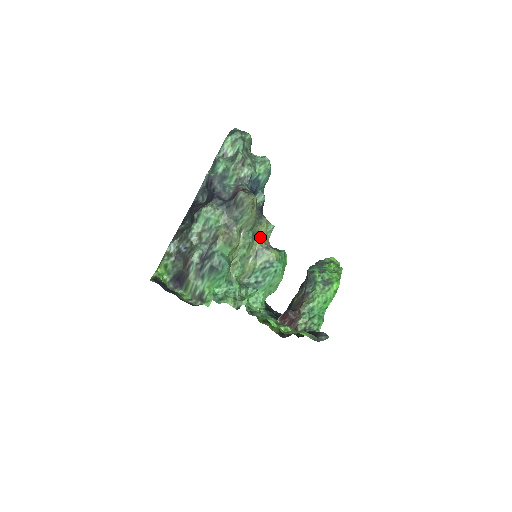
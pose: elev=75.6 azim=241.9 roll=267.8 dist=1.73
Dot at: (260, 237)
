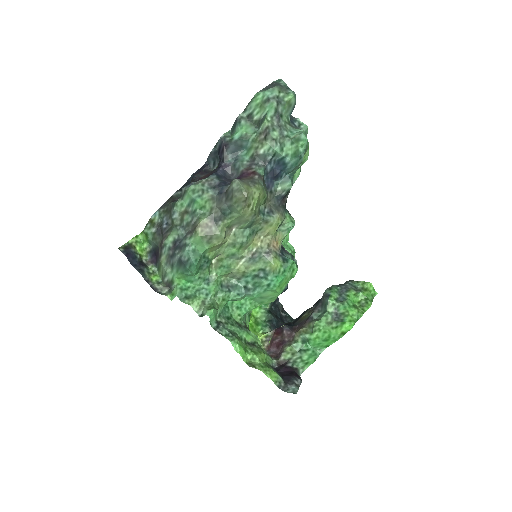
Dot at: (265, 236)
